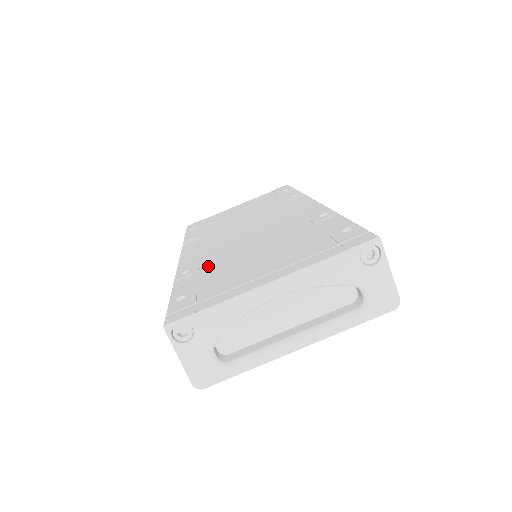
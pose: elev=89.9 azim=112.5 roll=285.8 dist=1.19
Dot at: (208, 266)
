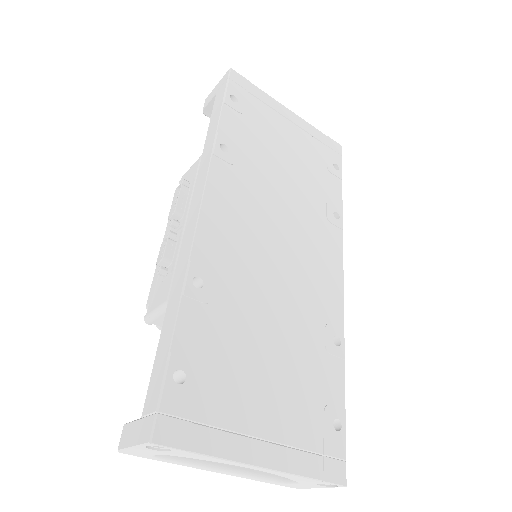
Dot at: (223, 305)
